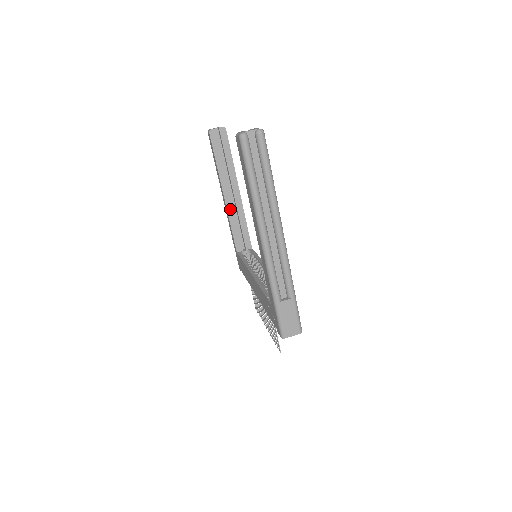
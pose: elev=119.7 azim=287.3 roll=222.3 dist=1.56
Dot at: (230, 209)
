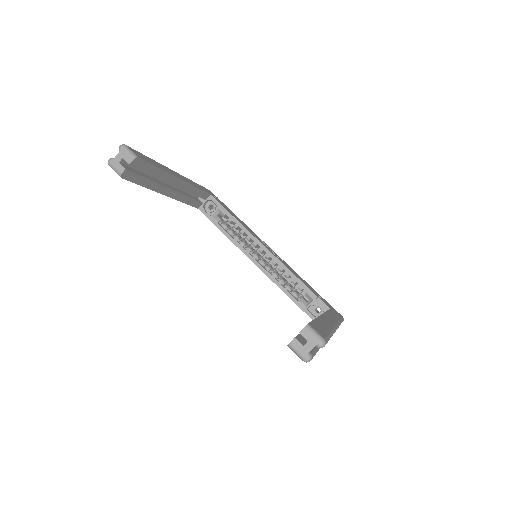
Dot at: (178, 196)
